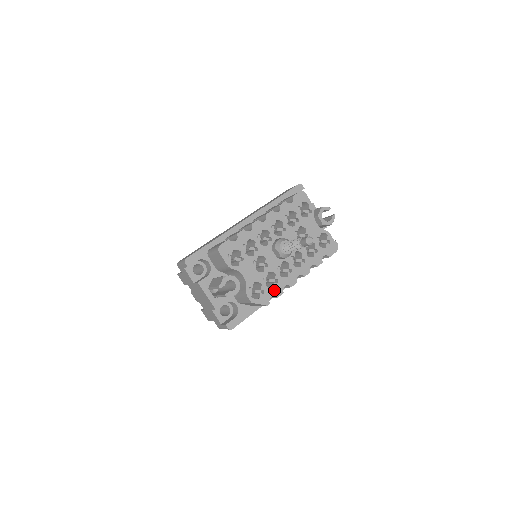
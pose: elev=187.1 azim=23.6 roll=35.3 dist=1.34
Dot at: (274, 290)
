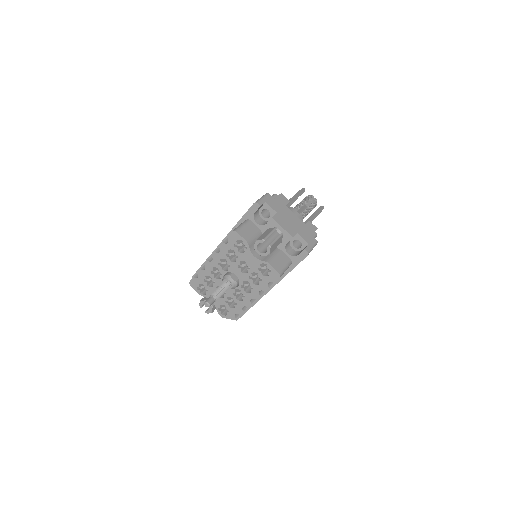
Dot at: (236, 310)
